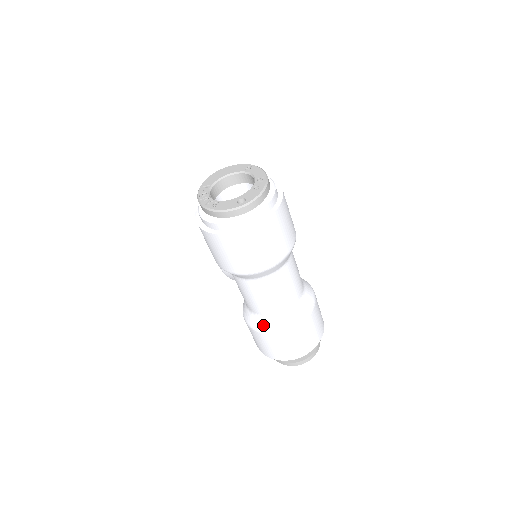
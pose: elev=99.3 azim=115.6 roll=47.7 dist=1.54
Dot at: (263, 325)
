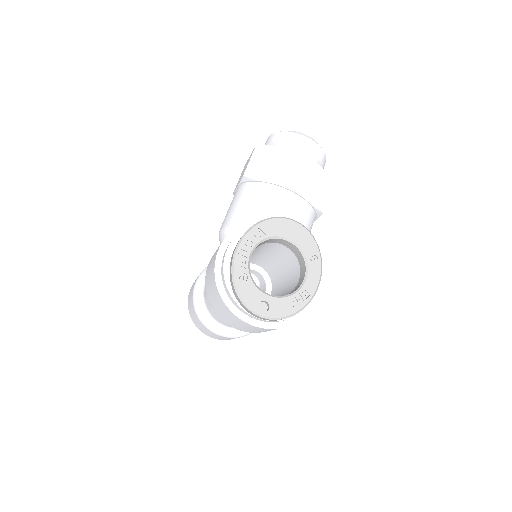
Dot at: (201, 311)
